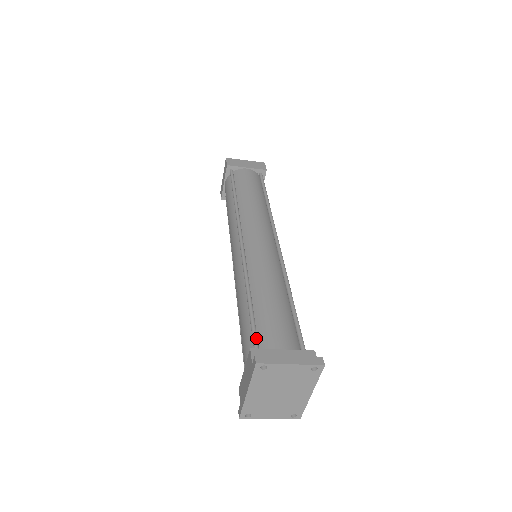
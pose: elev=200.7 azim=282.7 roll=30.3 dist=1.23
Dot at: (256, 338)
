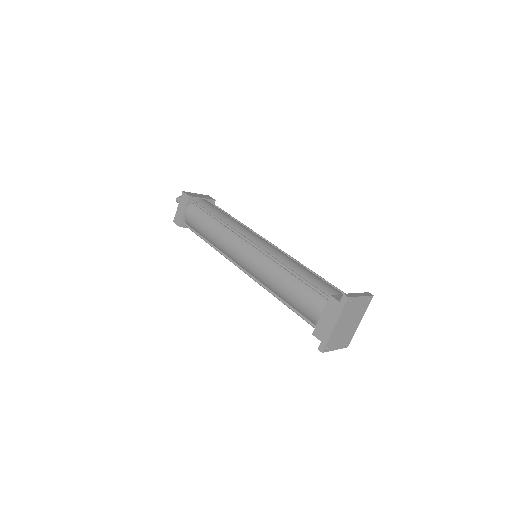
Dot at: (323, 292)
